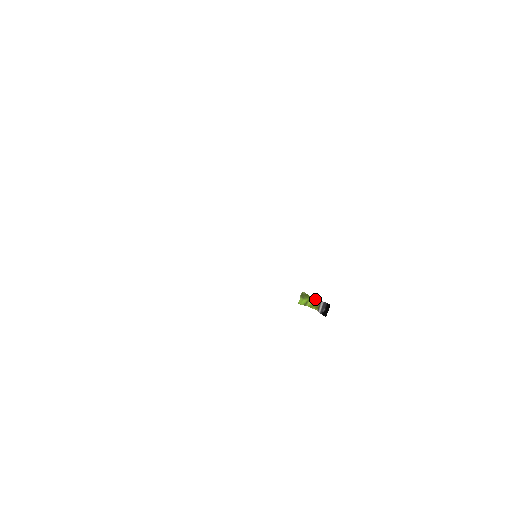
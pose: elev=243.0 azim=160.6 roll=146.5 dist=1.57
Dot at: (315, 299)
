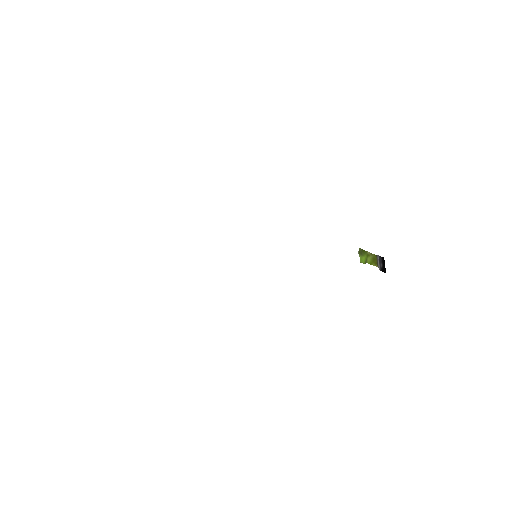
Dot at: (371, 254)
